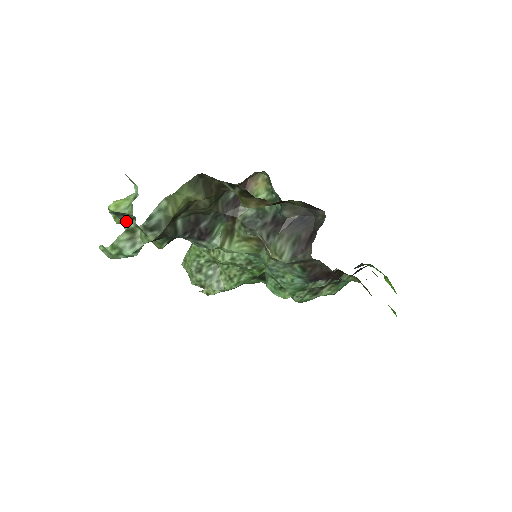
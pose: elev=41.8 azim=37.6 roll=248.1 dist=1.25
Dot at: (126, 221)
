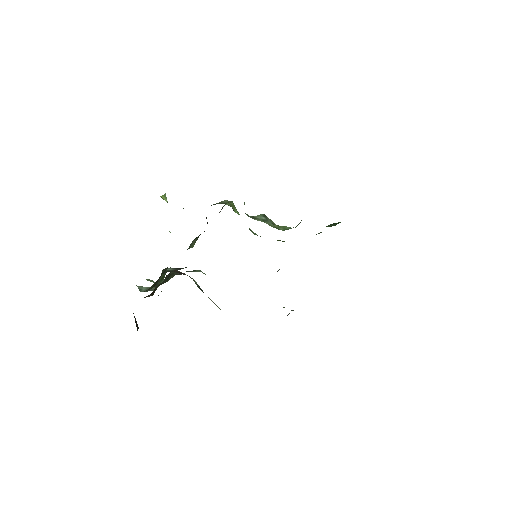
Dot at: occluded
